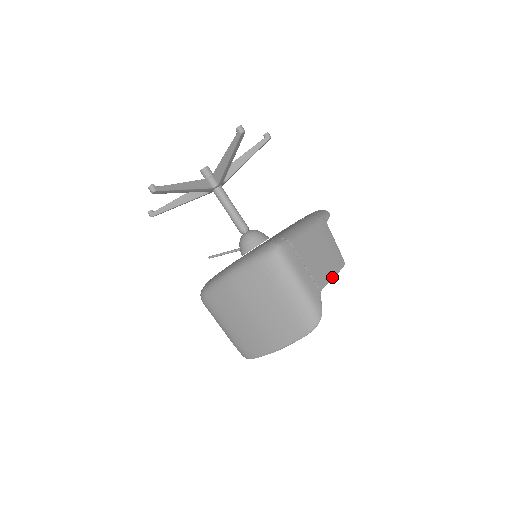
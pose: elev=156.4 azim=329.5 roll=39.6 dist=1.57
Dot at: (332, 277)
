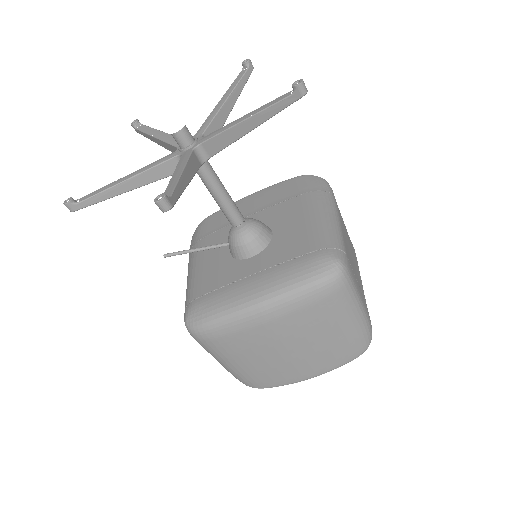
Dot at: occluded
